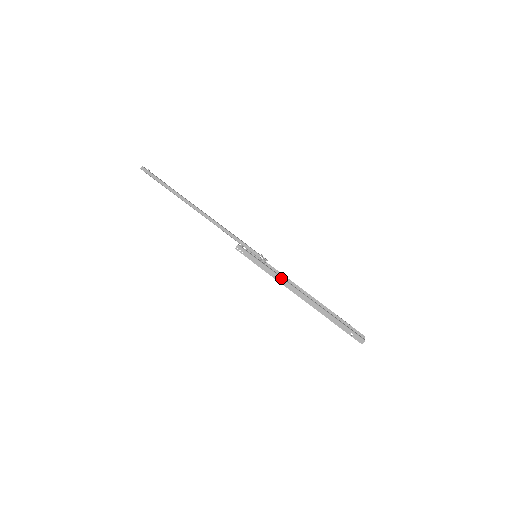
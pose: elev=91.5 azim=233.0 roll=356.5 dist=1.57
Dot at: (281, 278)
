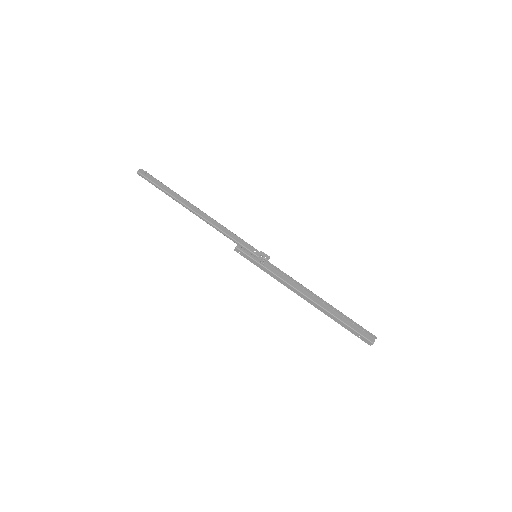
Dot at: (281, 280)
